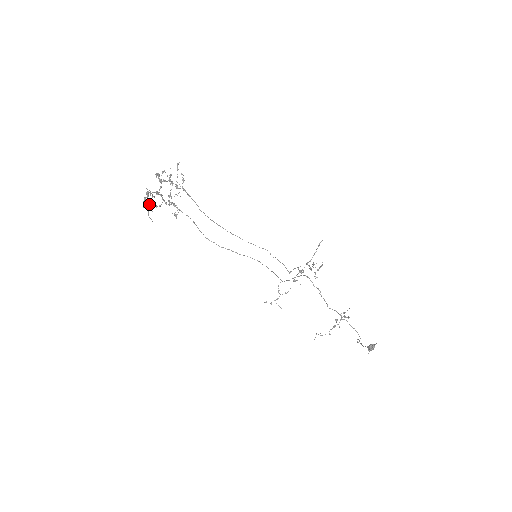
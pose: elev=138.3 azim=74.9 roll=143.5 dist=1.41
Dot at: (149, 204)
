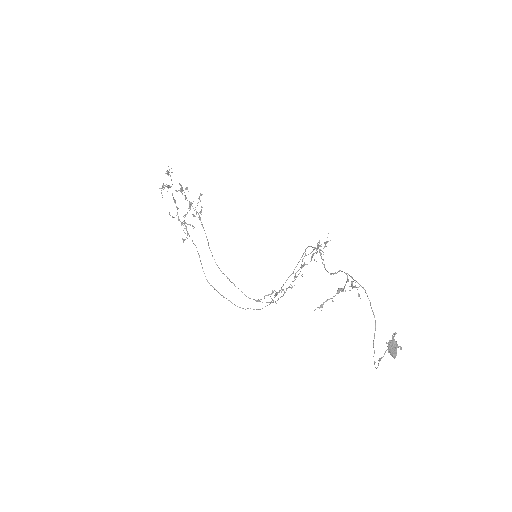
Dot at: (165, 185)
